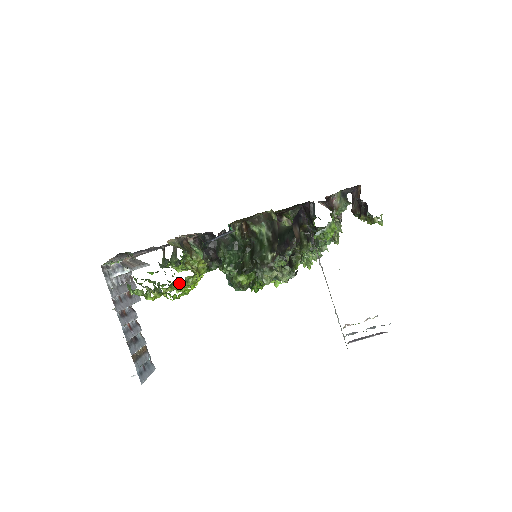
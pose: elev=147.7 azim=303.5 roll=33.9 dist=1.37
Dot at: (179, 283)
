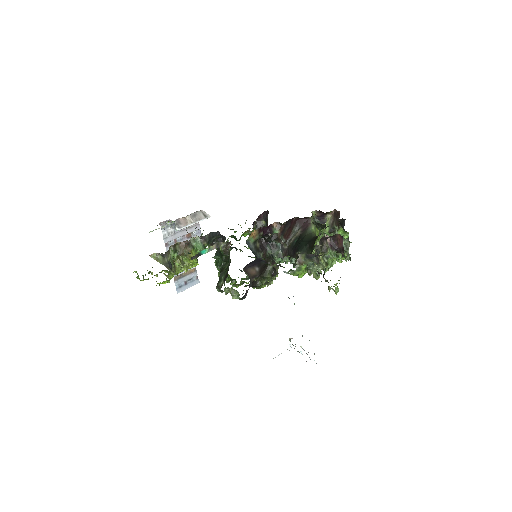
Dot at: (168, 271)
